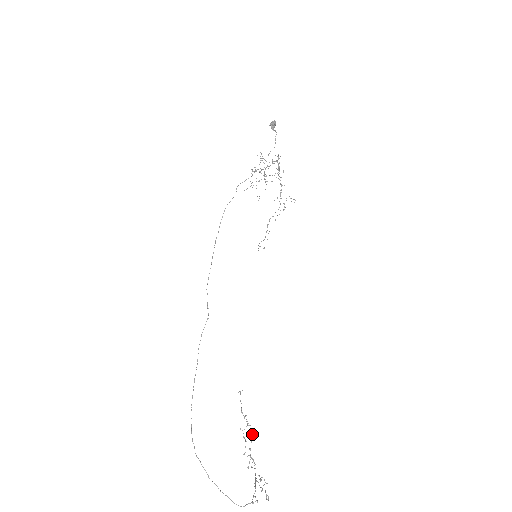
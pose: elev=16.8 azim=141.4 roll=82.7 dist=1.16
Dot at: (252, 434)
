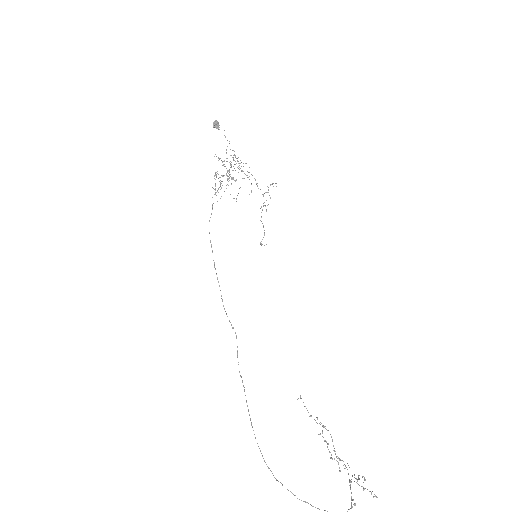
Dot at: (330, 434)
